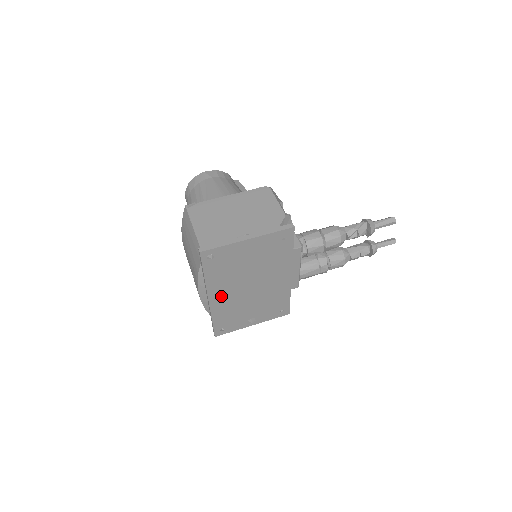
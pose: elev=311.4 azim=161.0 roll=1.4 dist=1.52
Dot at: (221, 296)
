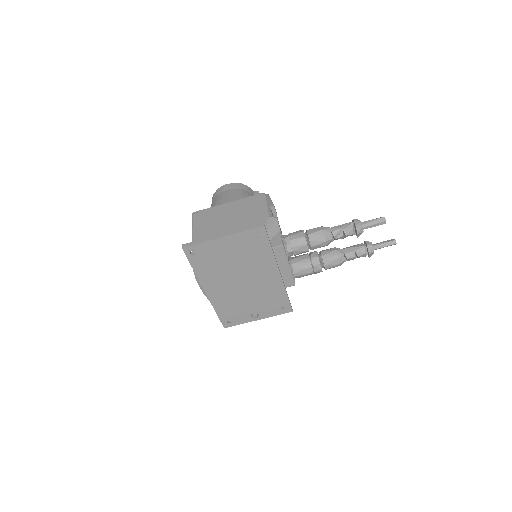
Dot at: (216, 289)
